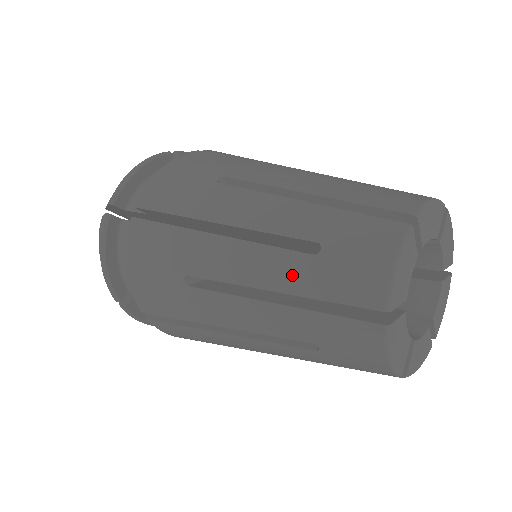
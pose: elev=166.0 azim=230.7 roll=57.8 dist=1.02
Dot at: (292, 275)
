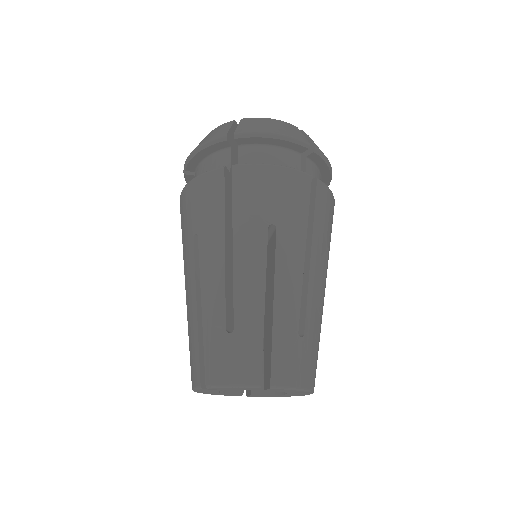
Dot at: occluded
